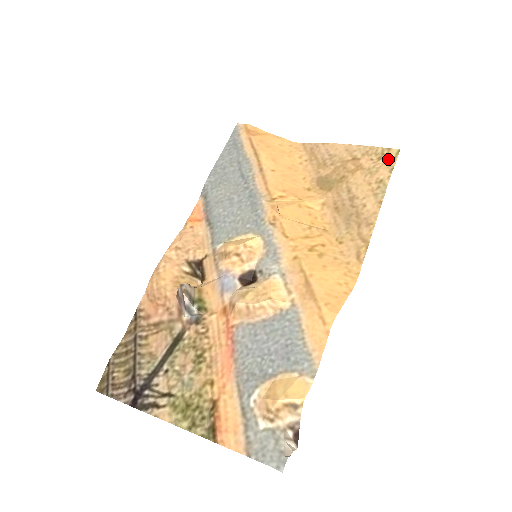
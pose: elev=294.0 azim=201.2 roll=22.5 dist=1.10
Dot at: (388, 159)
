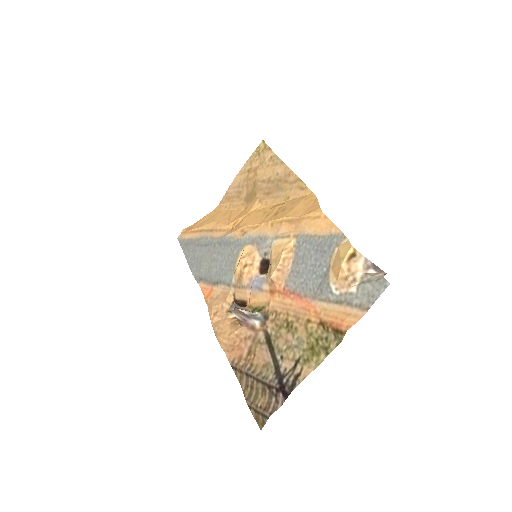
Dot at: (263, 149)
